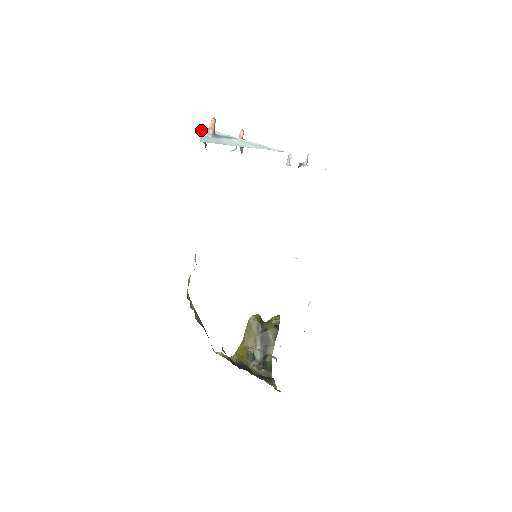
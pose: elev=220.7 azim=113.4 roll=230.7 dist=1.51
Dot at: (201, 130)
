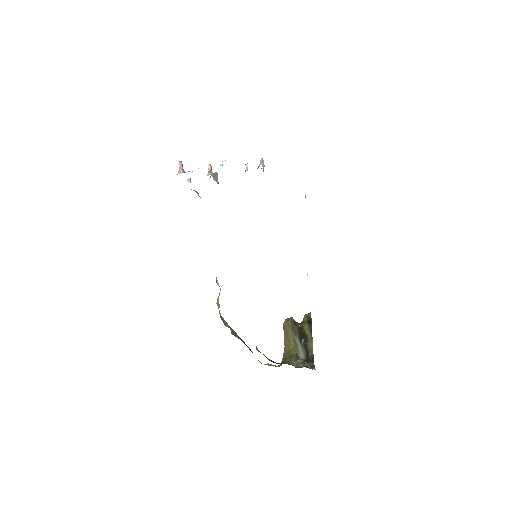
Dot at: occluded
